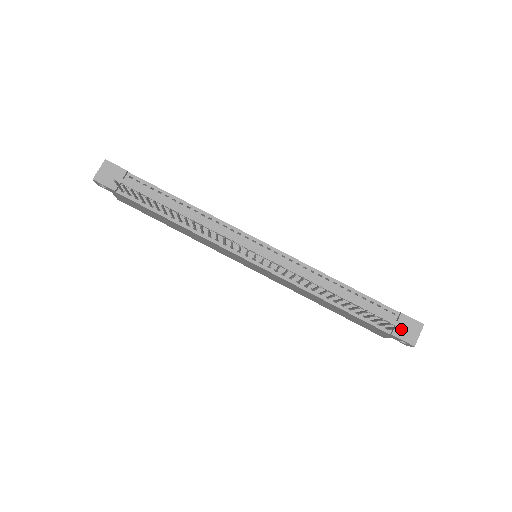
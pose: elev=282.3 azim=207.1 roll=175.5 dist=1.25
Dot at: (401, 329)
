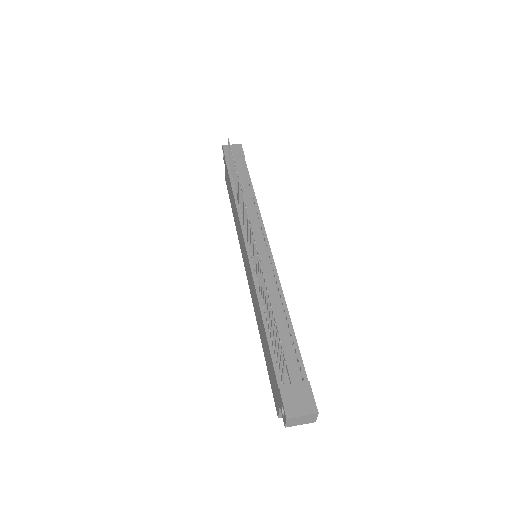
Dot at: (293, 392)
